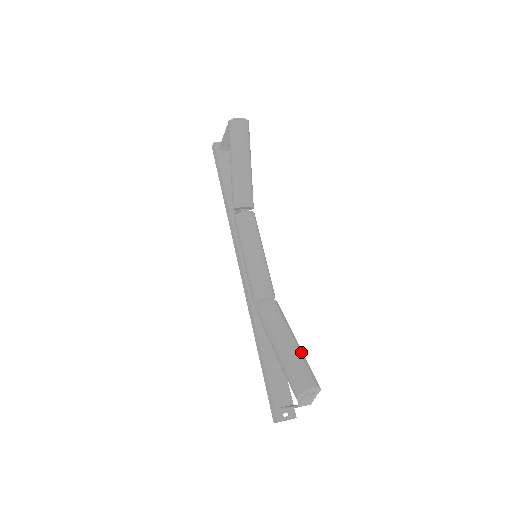
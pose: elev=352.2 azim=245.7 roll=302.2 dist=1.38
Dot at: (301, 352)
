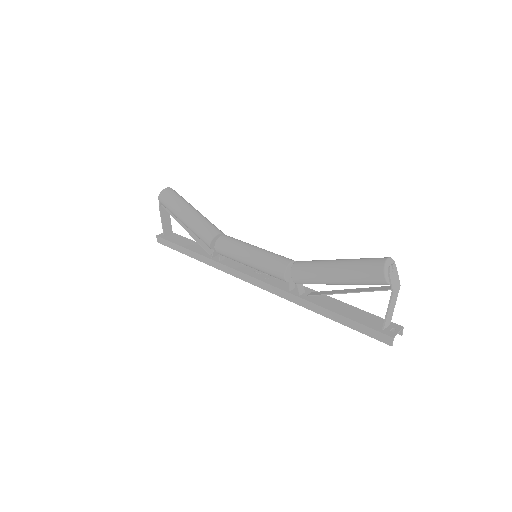
Dot at: occluded
